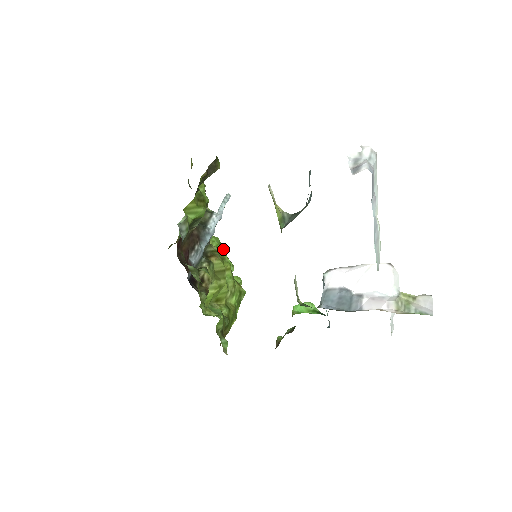
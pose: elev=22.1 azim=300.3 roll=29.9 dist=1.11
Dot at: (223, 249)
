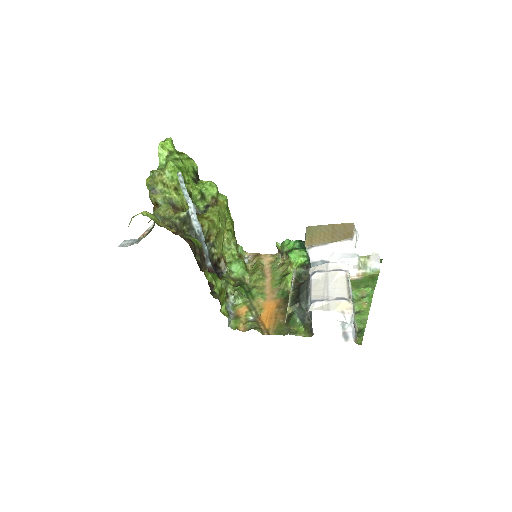
Dot at: (183, 169)
